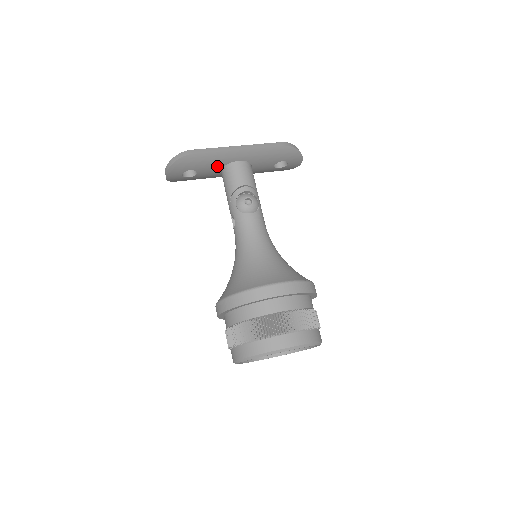
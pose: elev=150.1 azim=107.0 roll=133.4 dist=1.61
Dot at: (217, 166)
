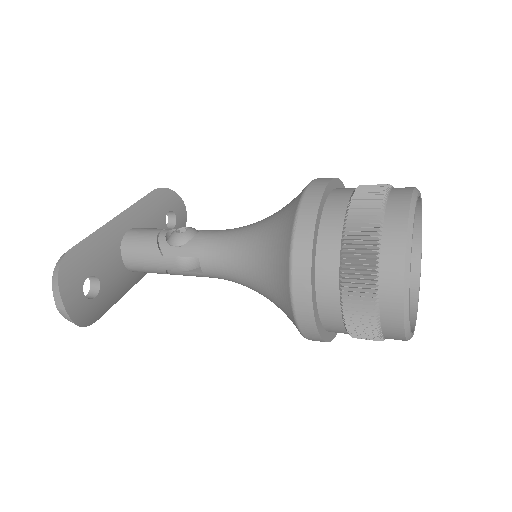
Dot at: (112, 254)
